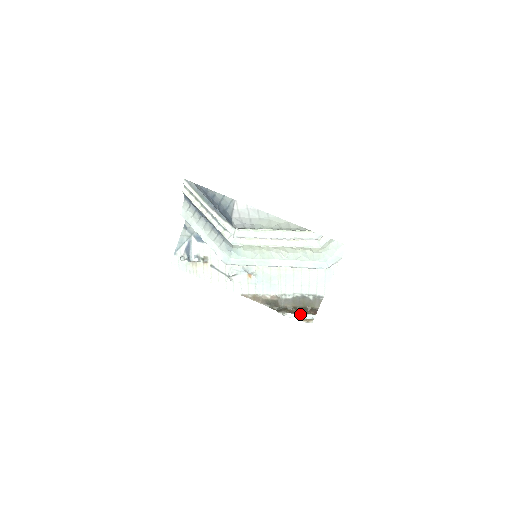
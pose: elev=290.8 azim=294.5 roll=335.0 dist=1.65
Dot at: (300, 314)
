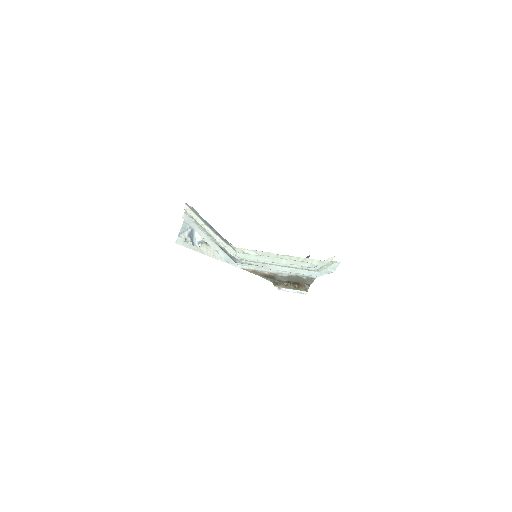
Dot at: (294, 290)
